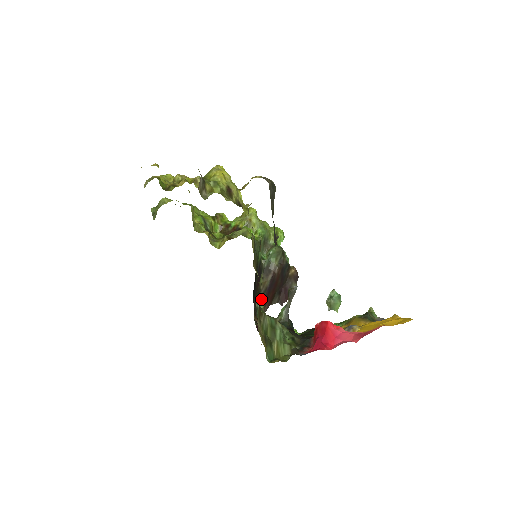
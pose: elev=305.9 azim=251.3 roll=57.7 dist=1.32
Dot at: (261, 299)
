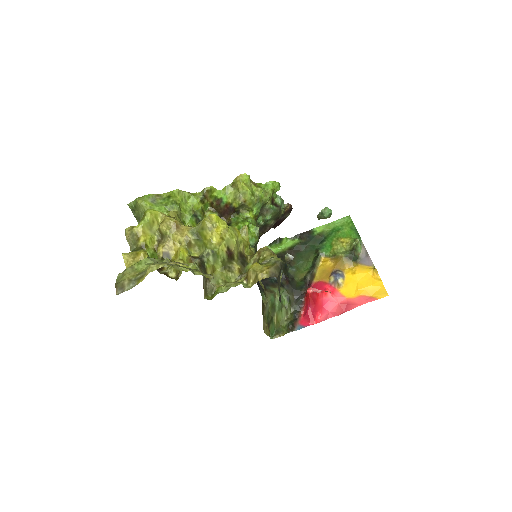
Dot at: occluded
